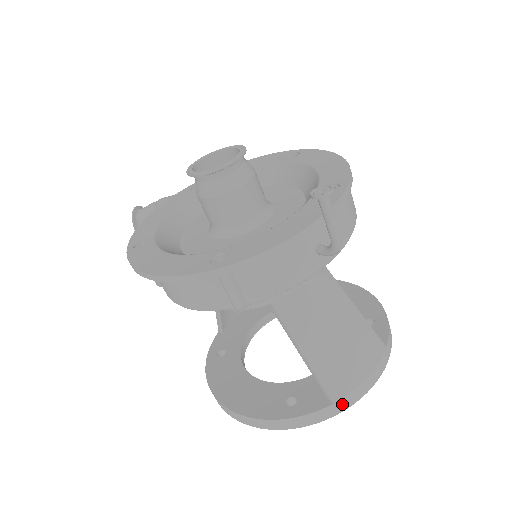
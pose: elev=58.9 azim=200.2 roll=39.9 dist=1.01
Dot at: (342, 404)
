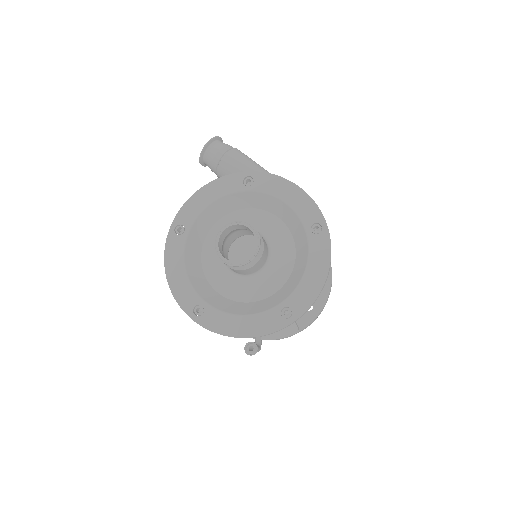
Dot at: occluded
